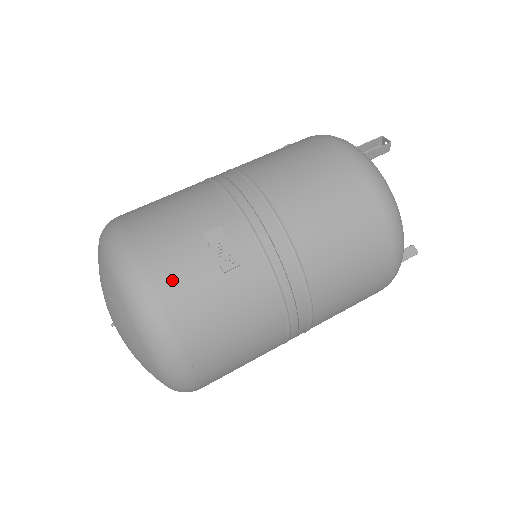
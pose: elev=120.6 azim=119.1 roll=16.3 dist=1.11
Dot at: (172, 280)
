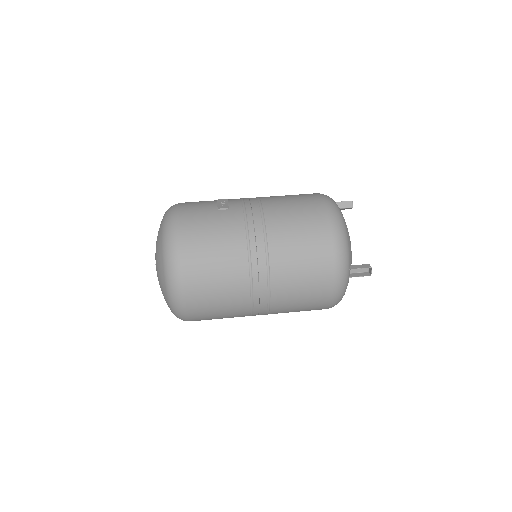
Dot at: (190, 208)
